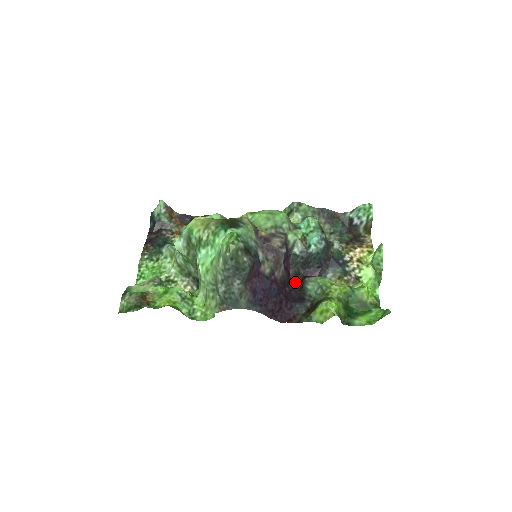
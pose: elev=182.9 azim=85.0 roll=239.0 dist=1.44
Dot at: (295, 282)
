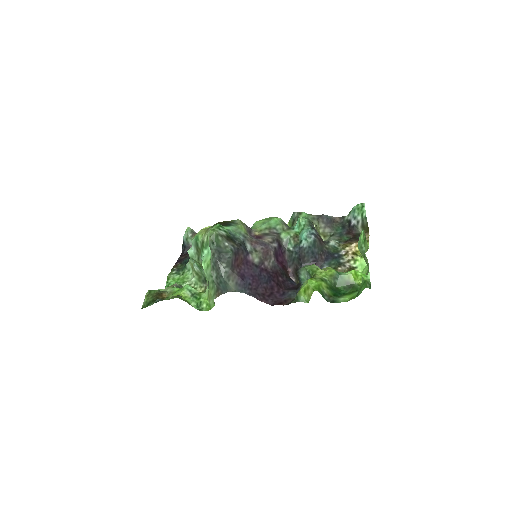
Dot at: (297, 279)
